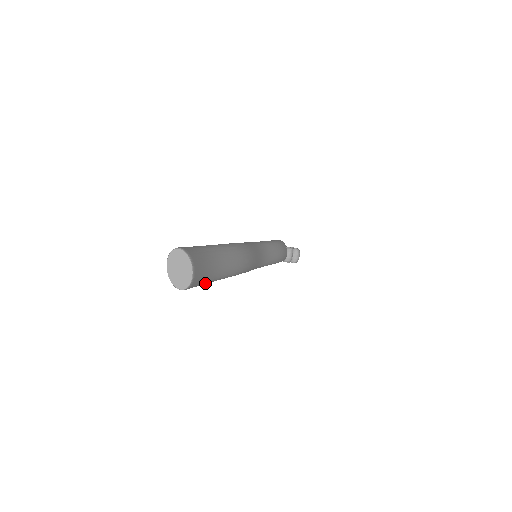
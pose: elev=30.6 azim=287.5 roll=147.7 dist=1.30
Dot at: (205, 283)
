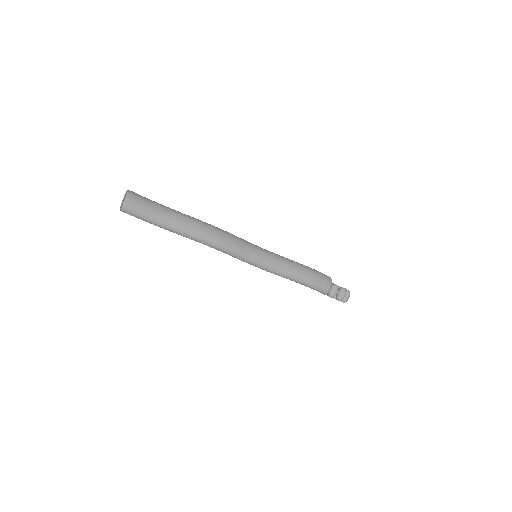
Dot at: (151, 222)
